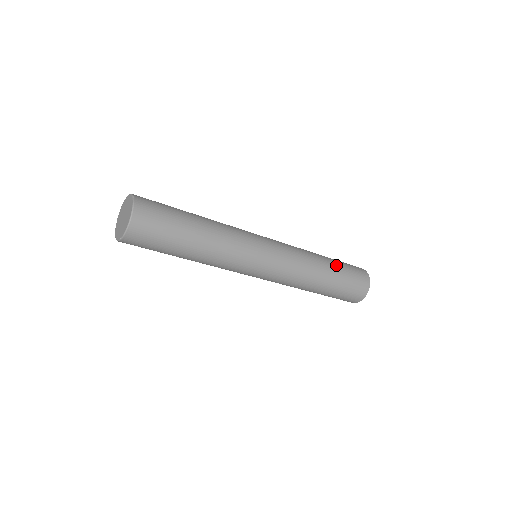
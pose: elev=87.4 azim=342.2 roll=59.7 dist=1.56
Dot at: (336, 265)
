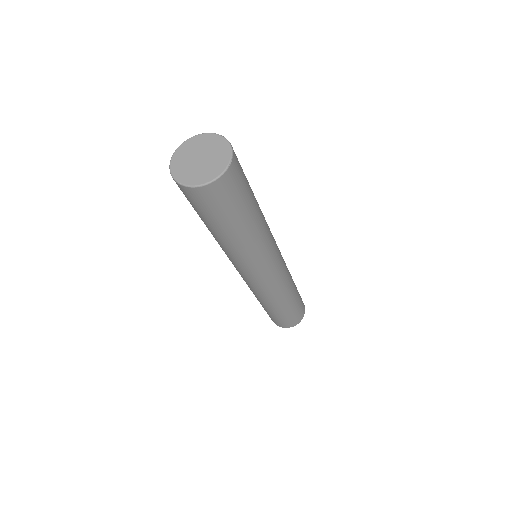
Dot at: (295, 301)
